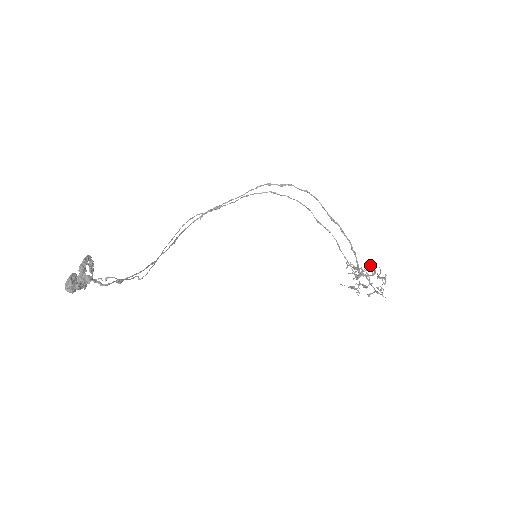
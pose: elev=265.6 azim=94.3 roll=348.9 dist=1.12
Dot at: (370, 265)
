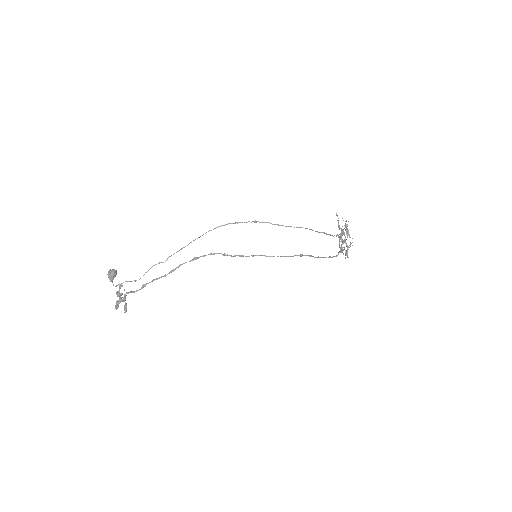
Dot at: occluded
